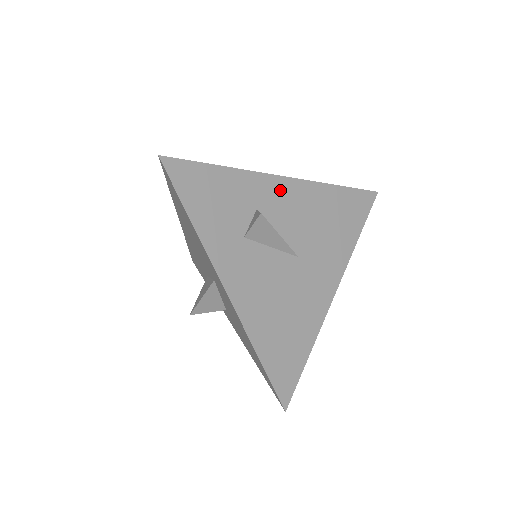
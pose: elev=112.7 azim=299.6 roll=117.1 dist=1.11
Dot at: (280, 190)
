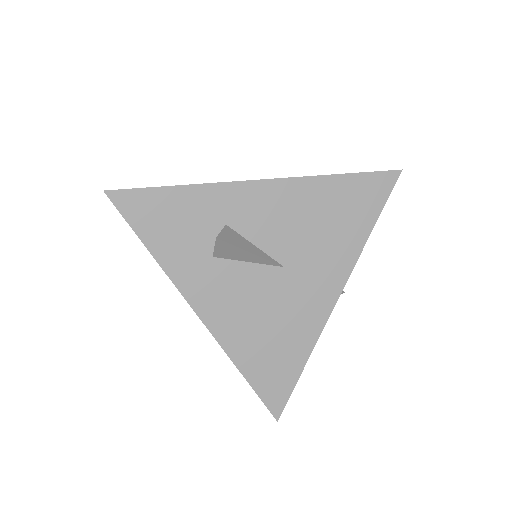
Dot at: (255, 197)
